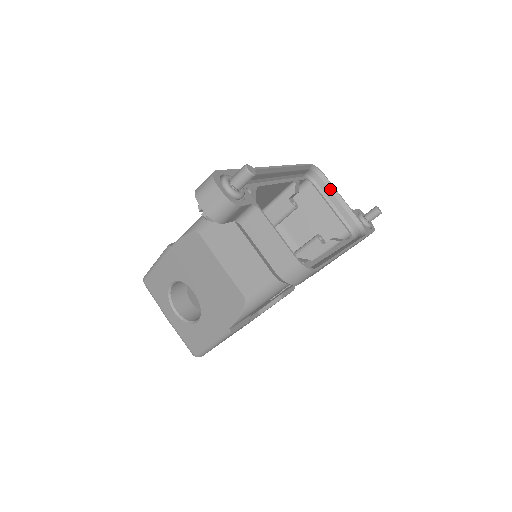
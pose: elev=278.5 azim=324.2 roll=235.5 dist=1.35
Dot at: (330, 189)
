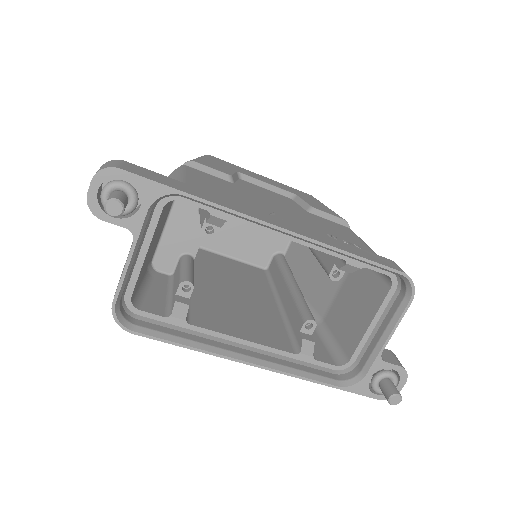
Dot at: (394, 317)
